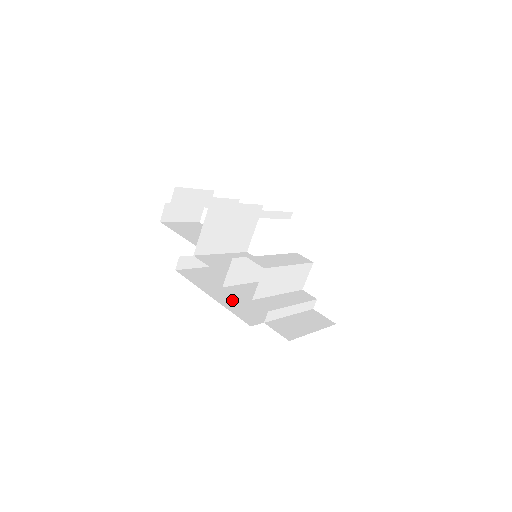
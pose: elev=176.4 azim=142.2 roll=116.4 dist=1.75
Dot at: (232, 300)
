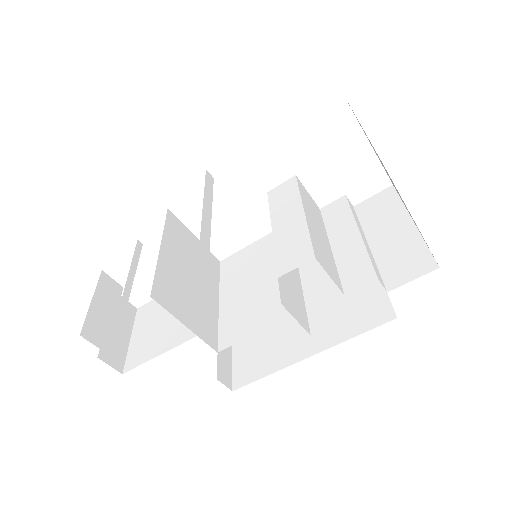
Dot at: (322, 324)
